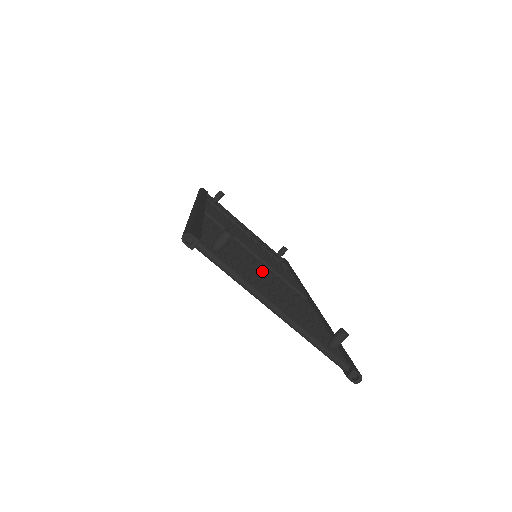
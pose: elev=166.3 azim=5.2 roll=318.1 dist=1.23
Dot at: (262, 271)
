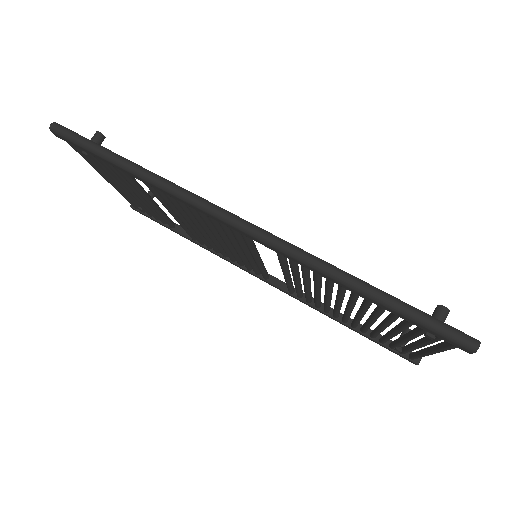
Dot at: occluded
